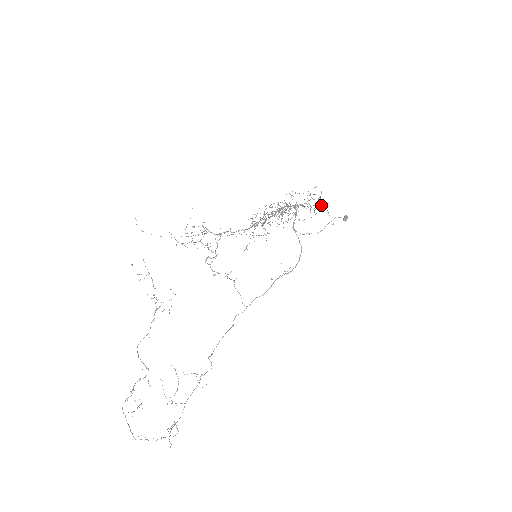
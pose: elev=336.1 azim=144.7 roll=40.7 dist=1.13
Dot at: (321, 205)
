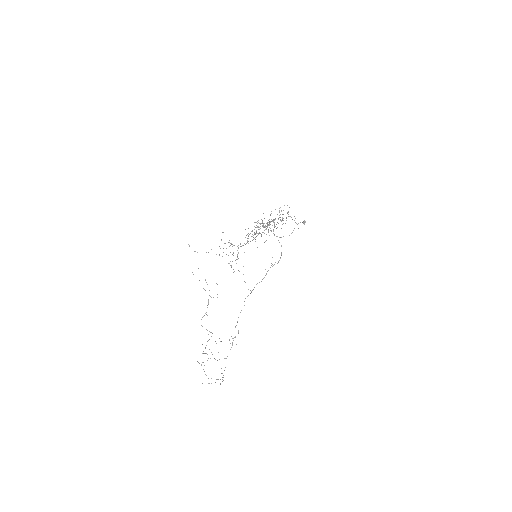
Dot at: occluded
